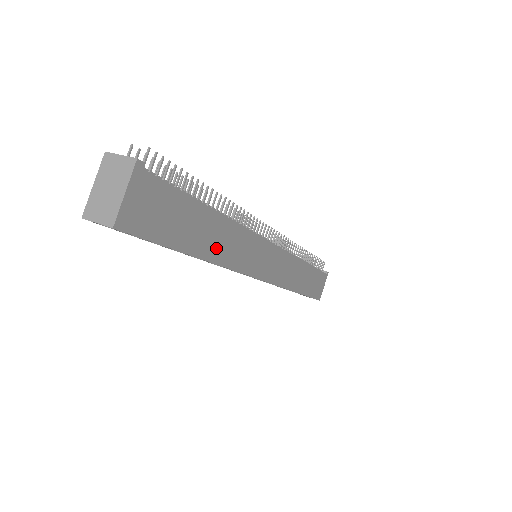
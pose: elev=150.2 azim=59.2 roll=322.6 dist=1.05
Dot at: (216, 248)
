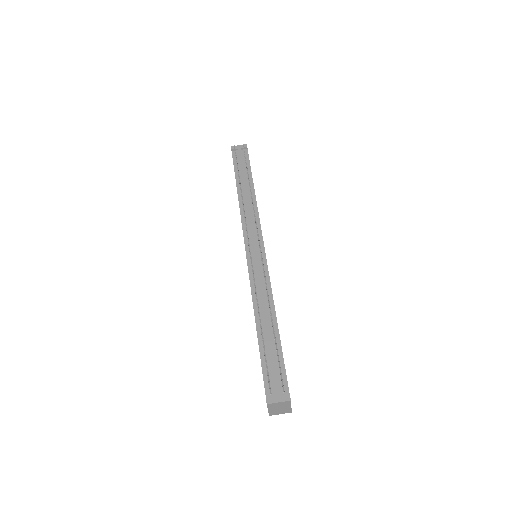
Dot at: occluded
